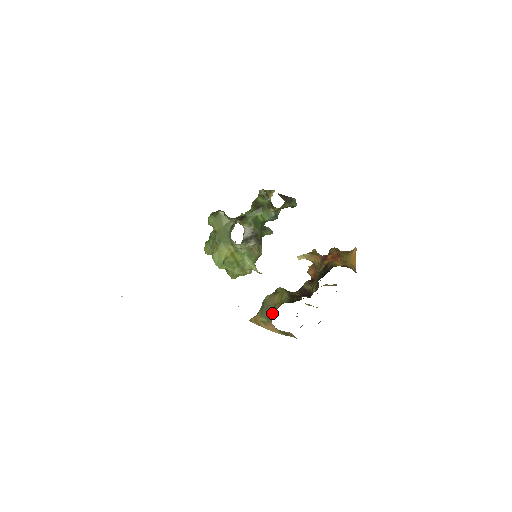
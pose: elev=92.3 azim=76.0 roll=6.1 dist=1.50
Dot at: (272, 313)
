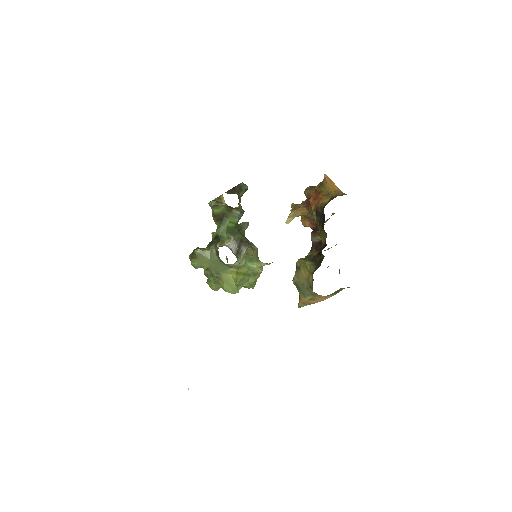
Dot at: occluded
